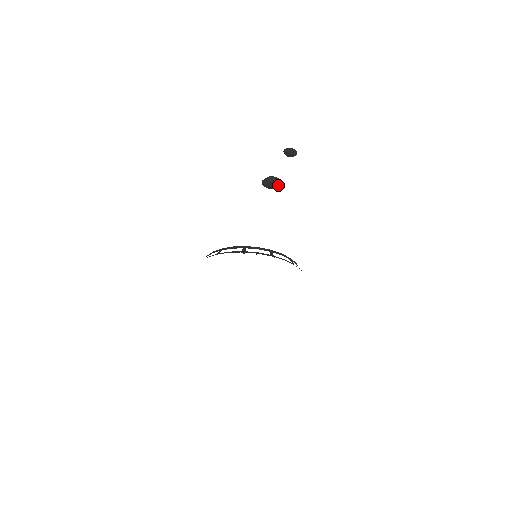
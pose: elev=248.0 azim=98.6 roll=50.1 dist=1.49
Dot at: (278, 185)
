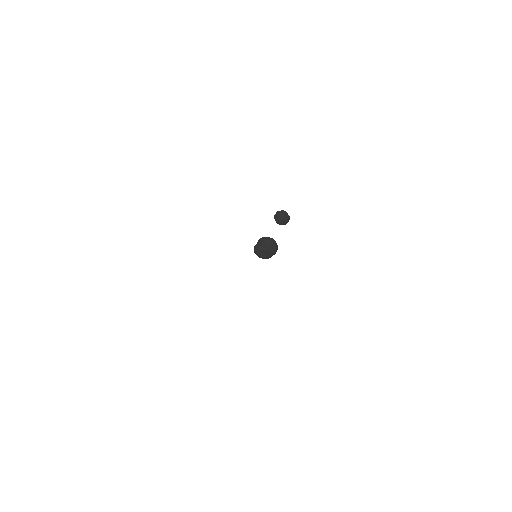
Dot at: (274, 248)
